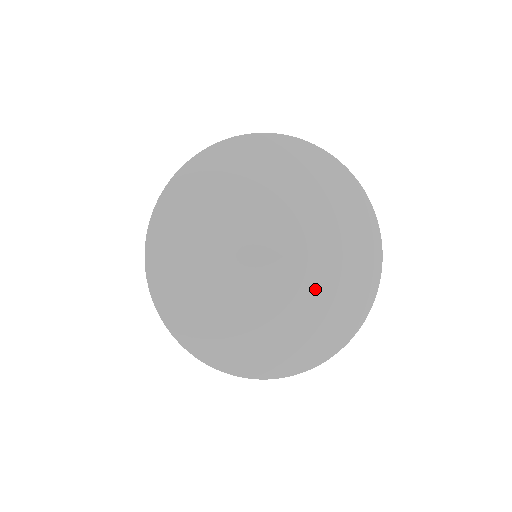
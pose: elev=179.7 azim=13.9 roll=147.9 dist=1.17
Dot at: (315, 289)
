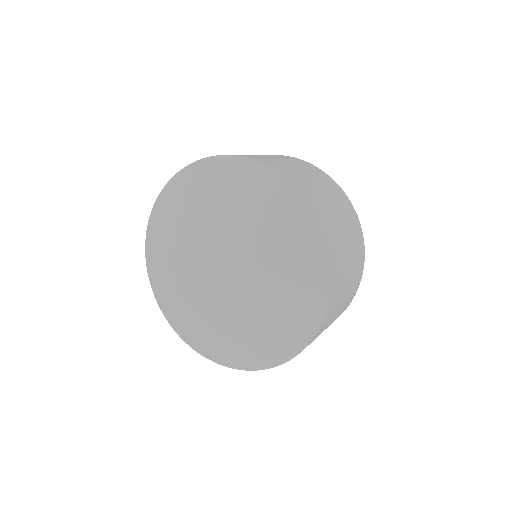
Dot at: (248, 303)
